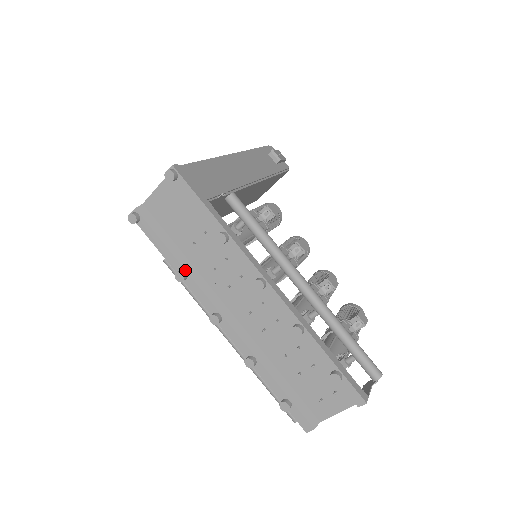
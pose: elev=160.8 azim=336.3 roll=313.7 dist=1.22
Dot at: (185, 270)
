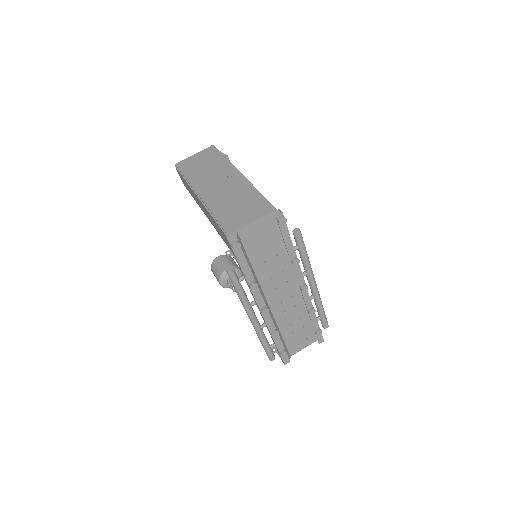
Dot at: (255, 280)
